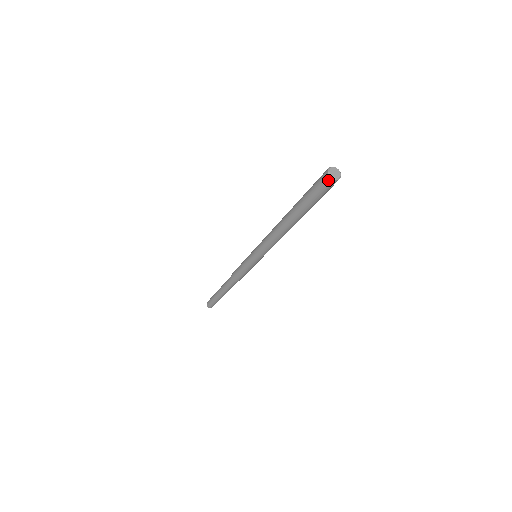
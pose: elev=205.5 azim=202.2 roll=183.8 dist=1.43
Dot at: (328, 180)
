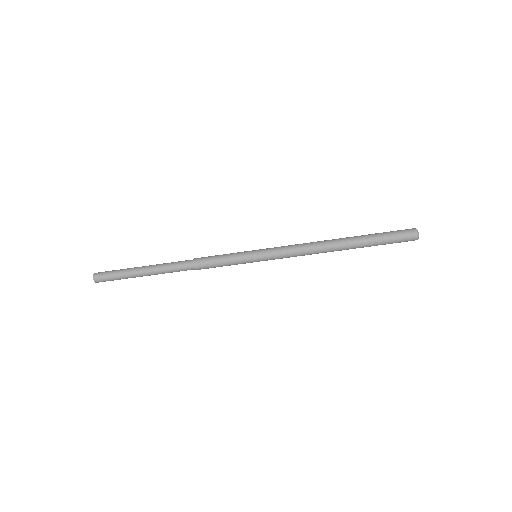
Dot at: (414, 234)
